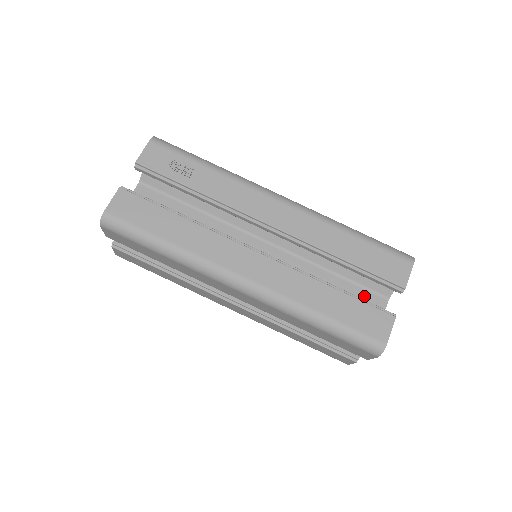
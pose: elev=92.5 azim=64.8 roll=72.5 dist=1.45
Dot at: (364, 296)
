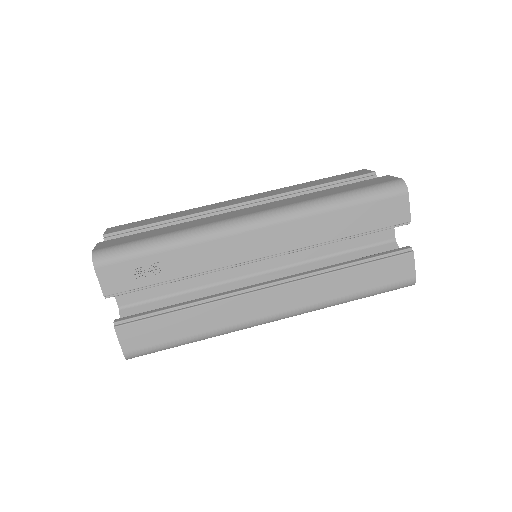
Dot at: occluded
